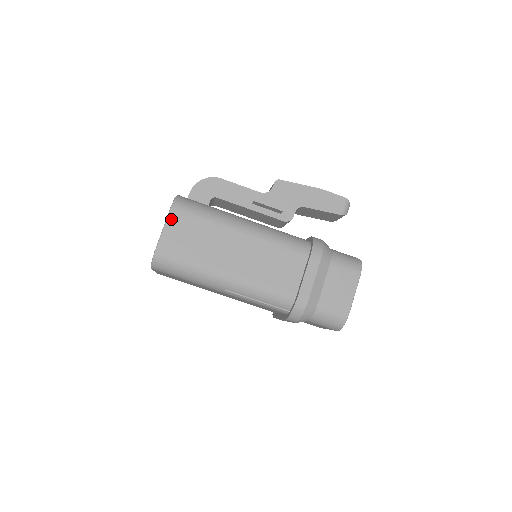
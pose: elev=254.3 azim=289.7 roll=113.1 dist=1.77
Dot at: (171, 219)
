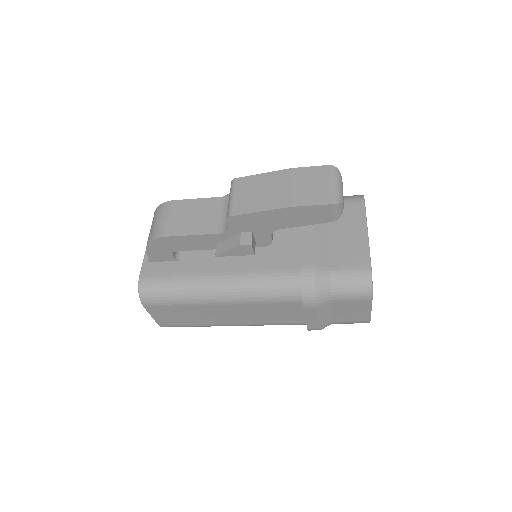
Dot at: (151, 311)
